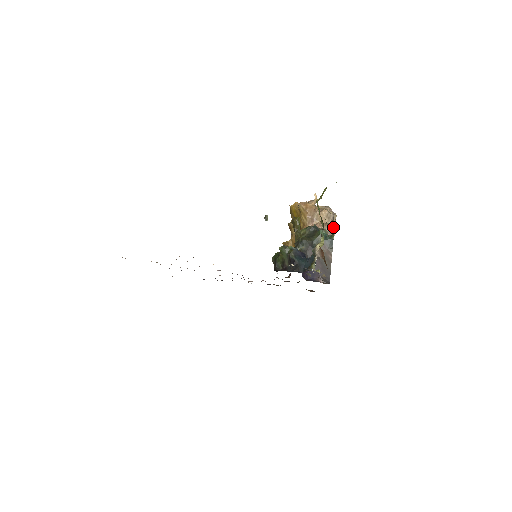
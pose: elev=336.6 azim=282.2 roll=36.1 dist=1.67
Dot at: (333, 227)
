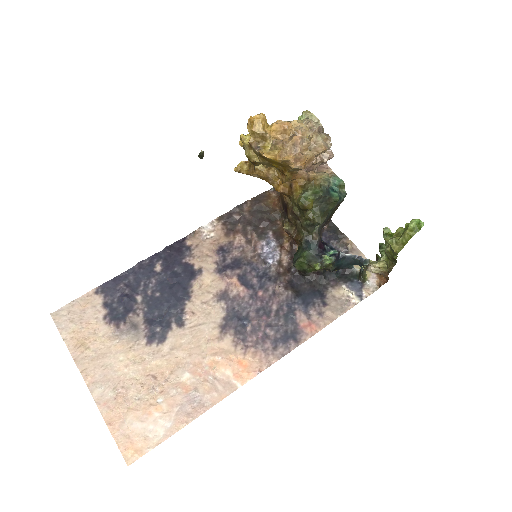
Dot at: occluded
